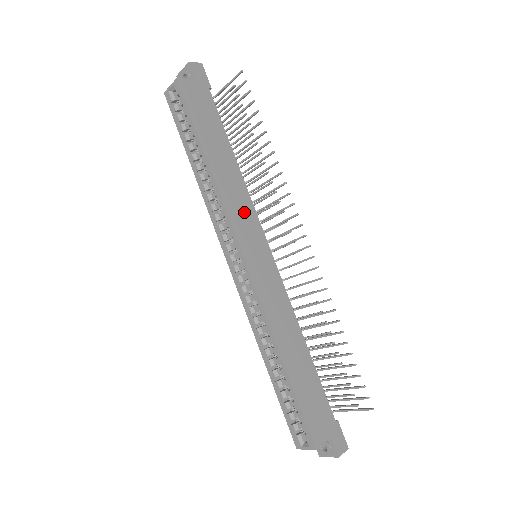
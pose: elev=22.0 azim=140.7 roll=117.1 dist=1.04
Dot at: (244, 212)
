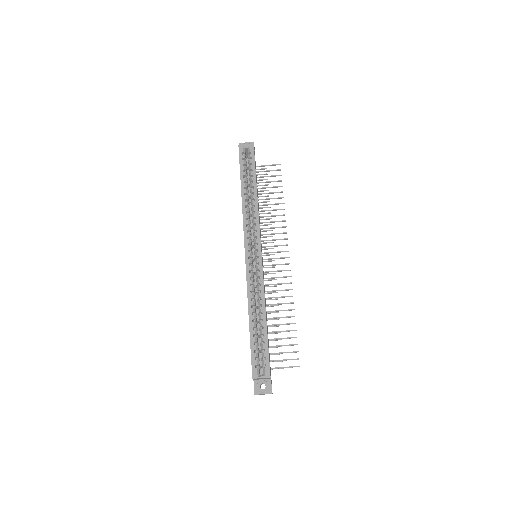
Dot at: occluded
